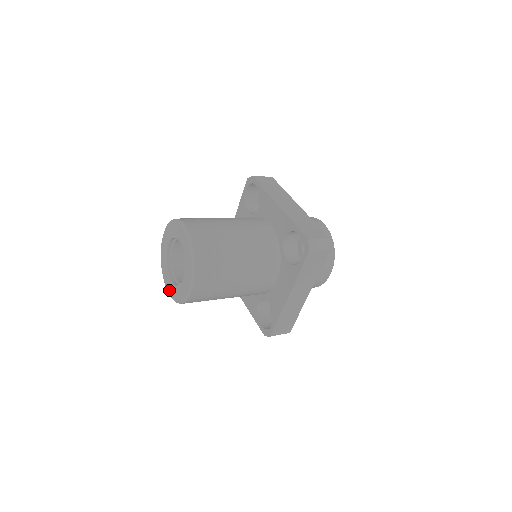
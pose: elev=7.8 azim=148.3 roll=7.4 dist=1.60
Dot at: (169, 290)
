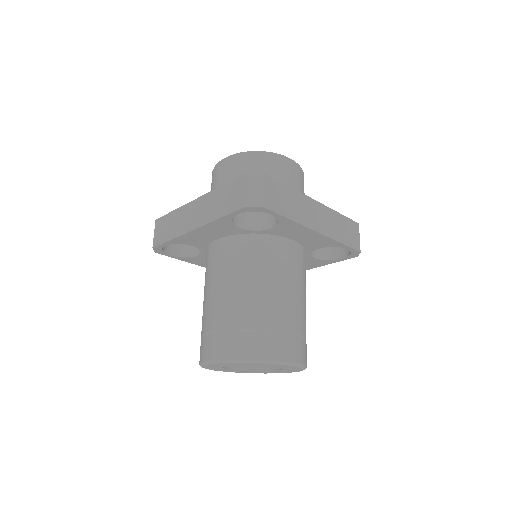
Dot at: occluded
